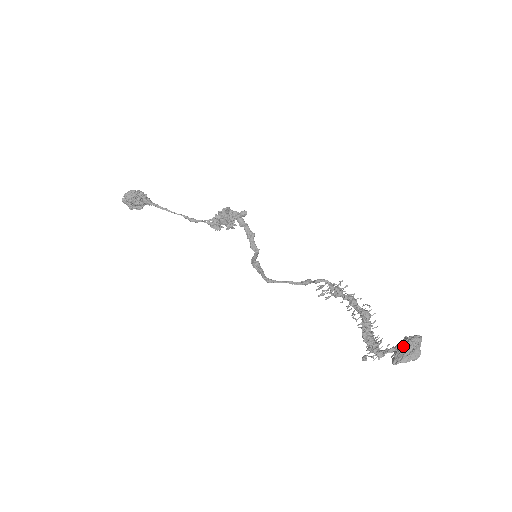
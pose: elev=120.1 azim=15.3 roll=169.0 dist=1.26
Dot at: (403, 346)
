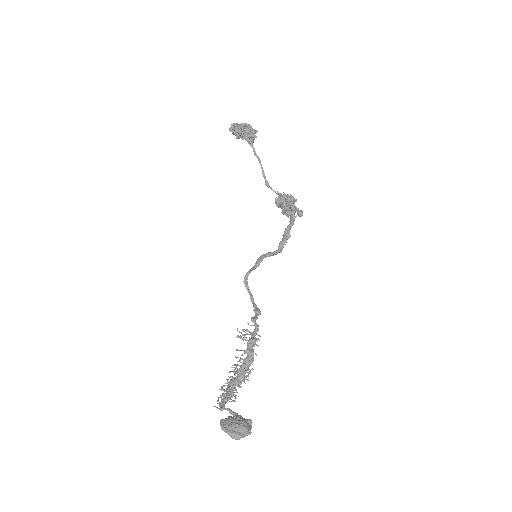
Dot at: (234, 421)
